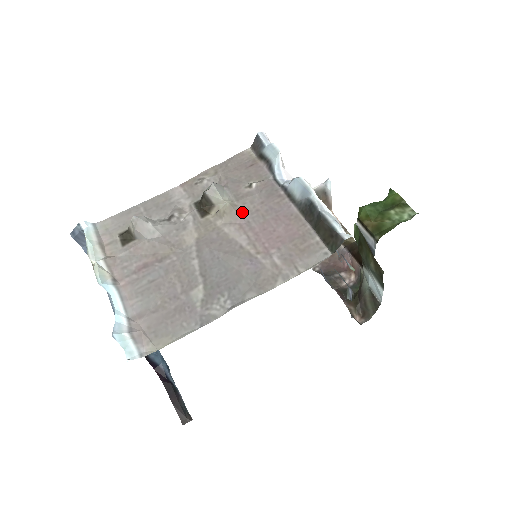
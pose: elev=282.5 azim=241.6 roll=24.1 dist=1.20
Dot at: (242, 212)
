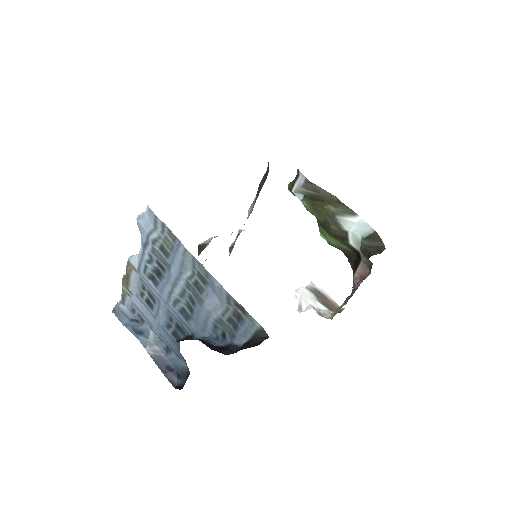
Dot at: occluded
